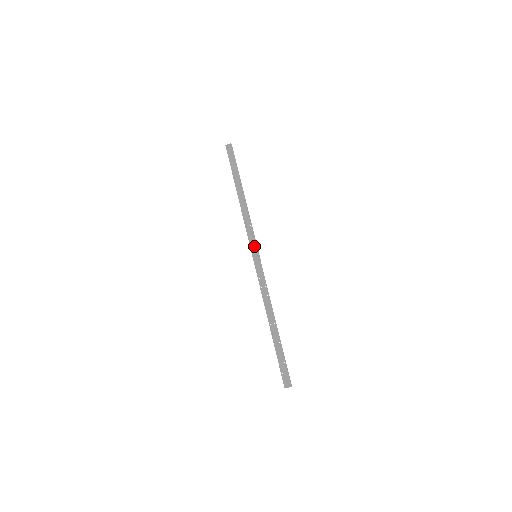
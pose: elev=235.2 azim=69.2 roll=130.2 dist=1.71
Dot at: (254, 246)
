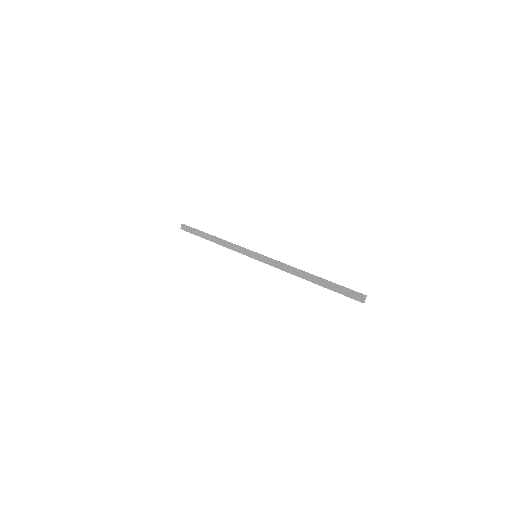
Dot at: (248, 252)
